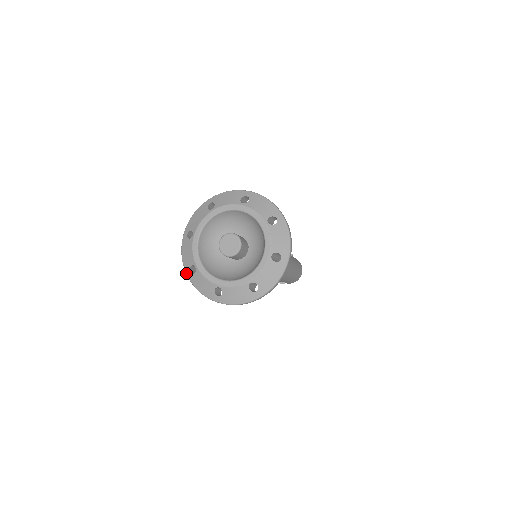
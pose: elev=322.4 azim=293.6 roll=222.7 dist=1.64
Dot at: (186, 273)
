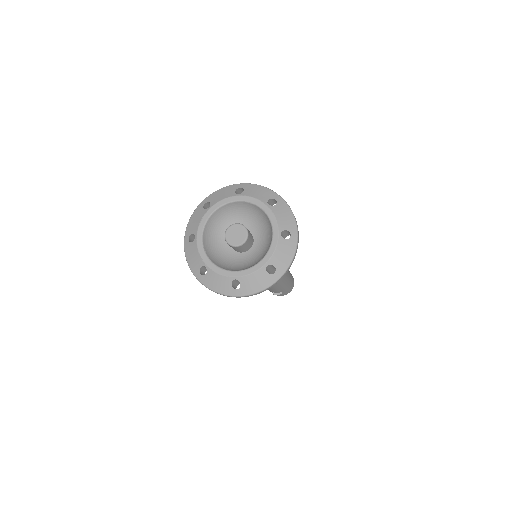
Dot at: (196, 278)
